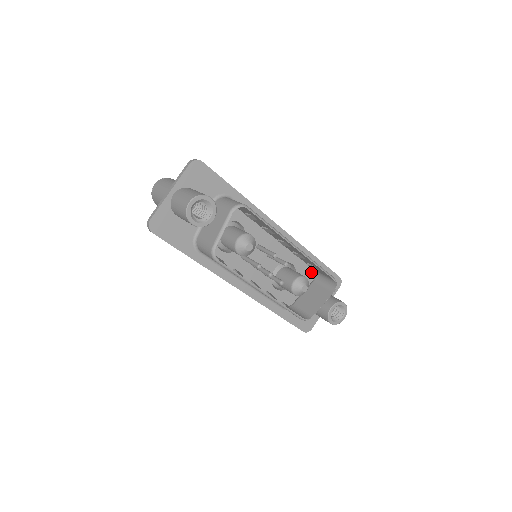
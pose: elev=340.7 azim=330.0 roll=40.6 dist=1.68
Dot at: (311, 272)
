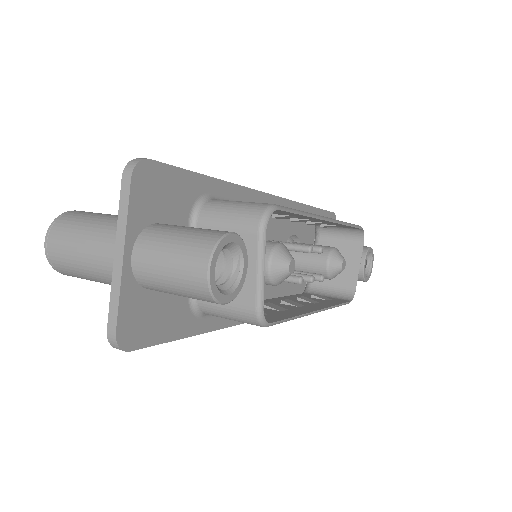
Dot at: (310, 229)
